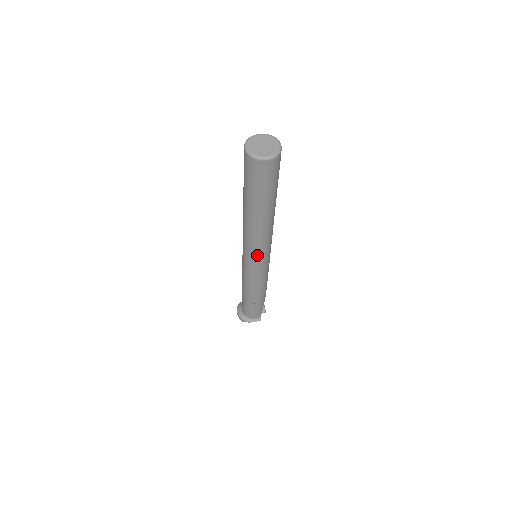
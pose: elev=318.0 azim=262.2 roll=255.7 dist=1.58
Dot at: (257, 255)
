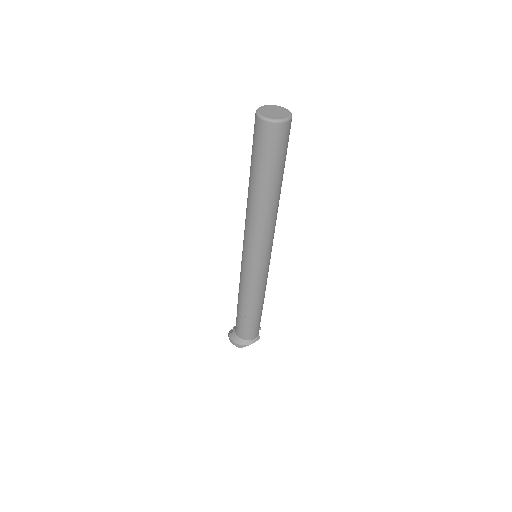
Dot at: (265, 247)
